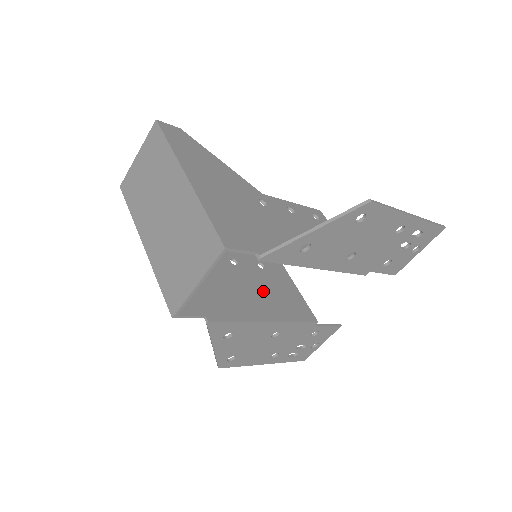
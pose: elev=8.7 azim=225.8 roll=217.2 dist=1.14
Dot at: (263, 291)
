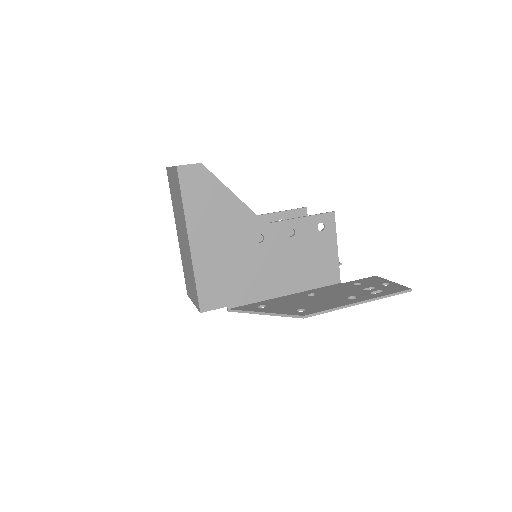
Dot at: occluded
